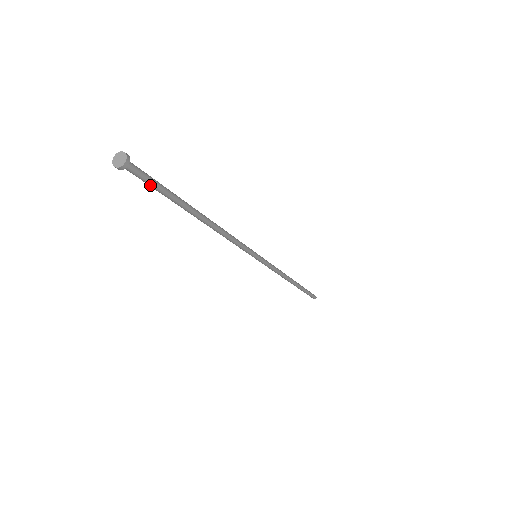
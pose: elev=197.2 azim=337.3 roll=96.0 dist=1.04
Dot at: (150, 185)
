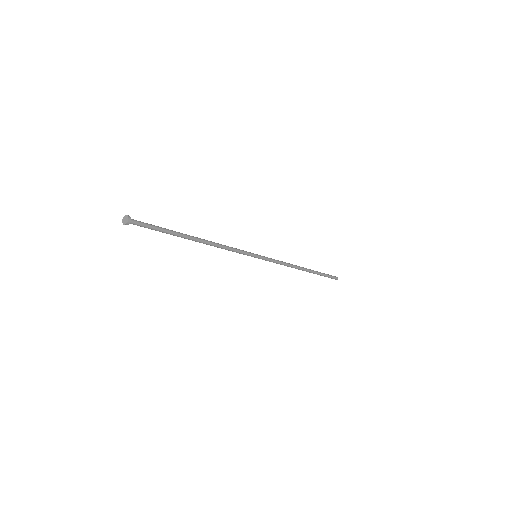
Dot at: (151, 228)
